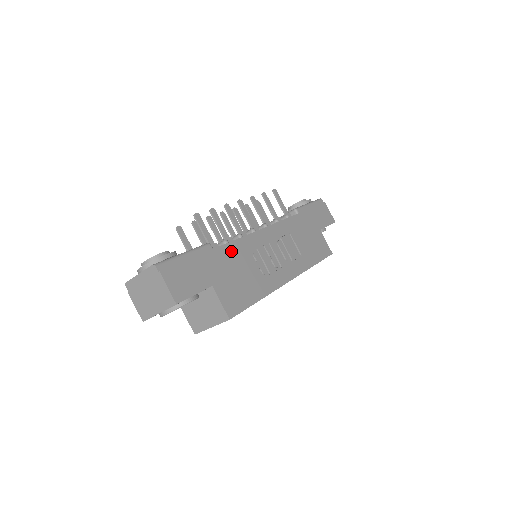
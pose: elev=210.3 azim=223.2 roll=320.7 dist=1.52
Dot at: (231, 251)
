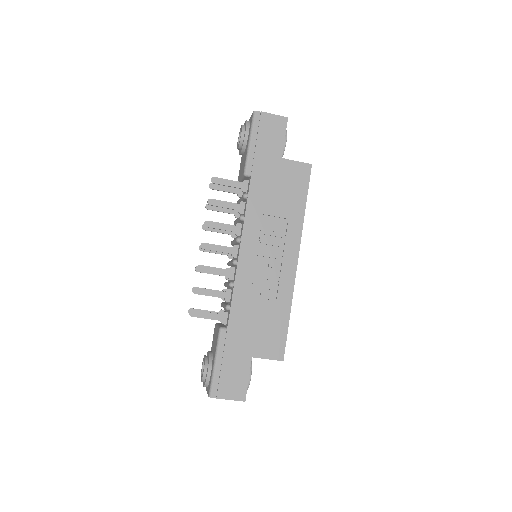
Dot at: (238, 312)
